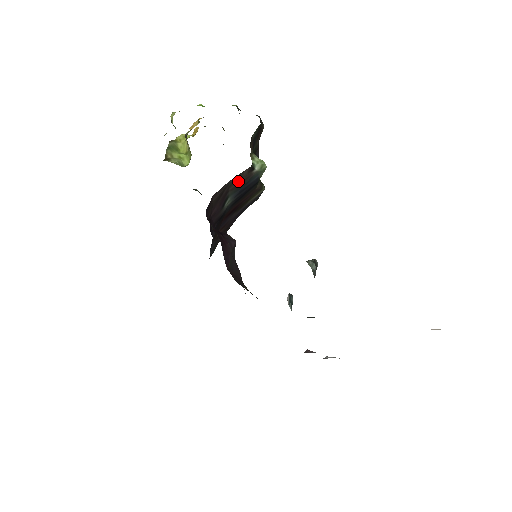
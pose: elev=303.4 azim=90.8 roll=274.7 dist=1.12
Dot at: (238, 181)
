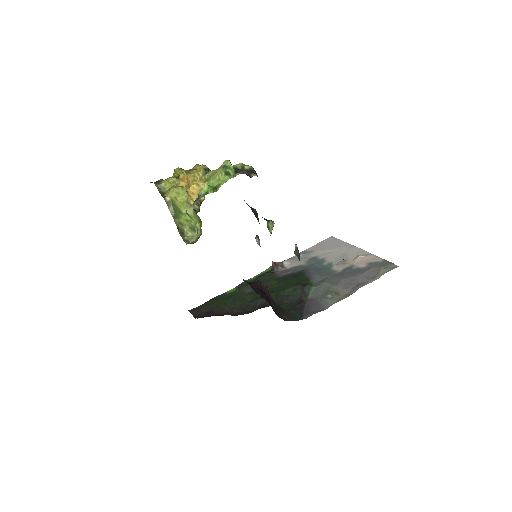
Dot at: occluded
